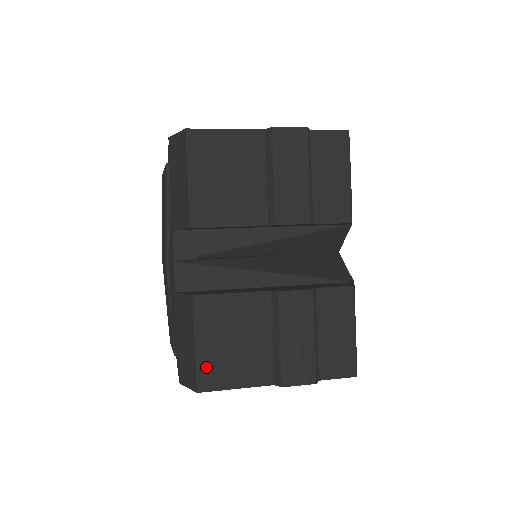
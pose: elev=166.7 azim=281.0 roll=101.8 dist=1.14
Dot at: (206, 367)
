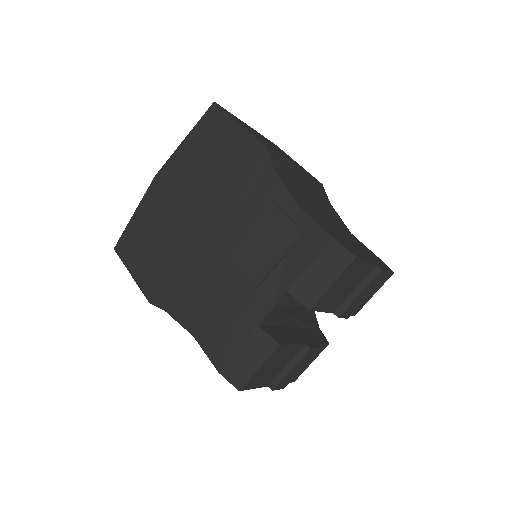
Dot at: (253, 379)
